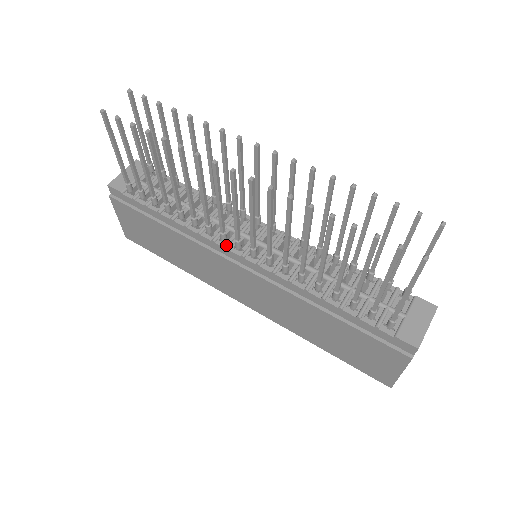
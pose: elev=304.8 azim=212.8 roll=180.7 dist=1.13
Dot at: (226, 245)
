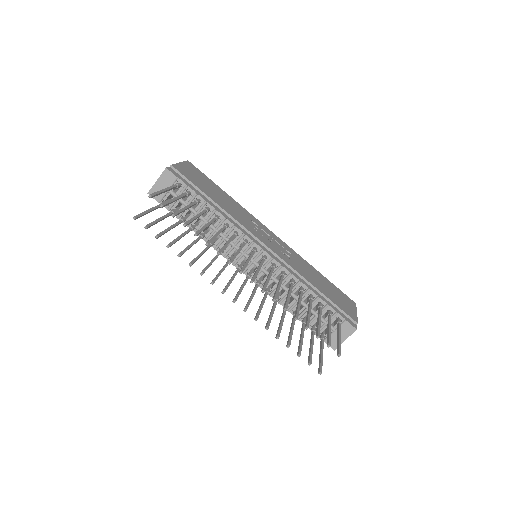
Dot at: (233, 262)
